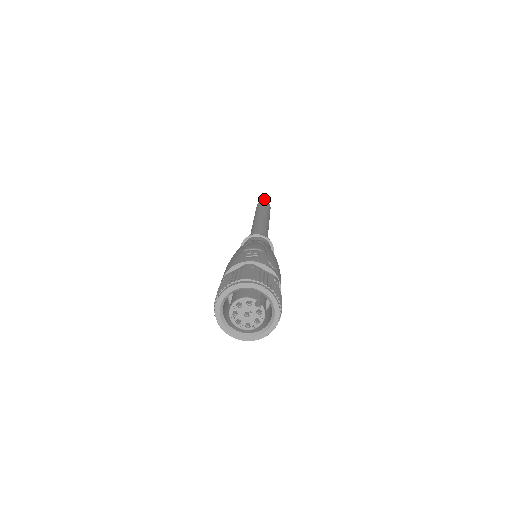
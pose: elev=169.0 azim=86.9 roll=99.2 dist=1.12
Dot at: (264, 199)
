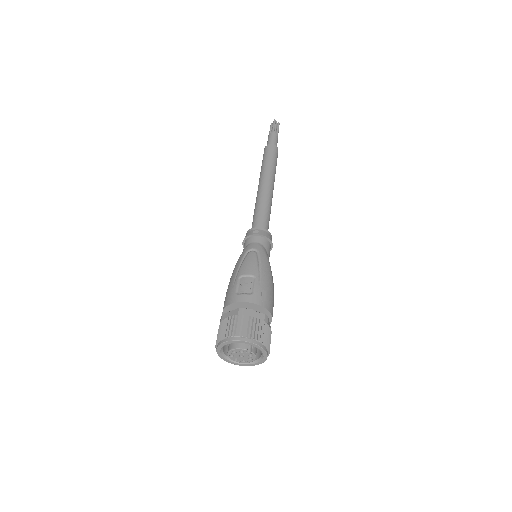
Dot at: (272, 136)
